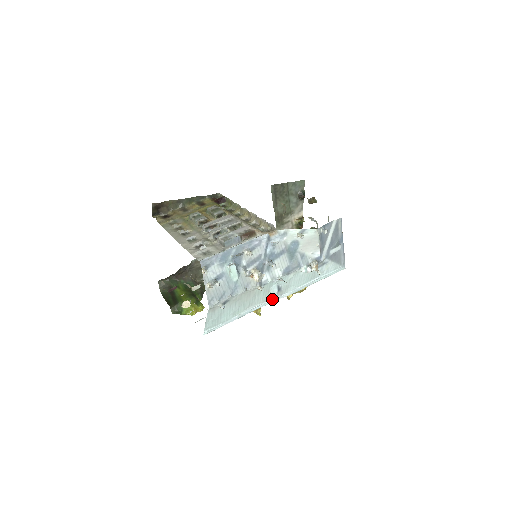
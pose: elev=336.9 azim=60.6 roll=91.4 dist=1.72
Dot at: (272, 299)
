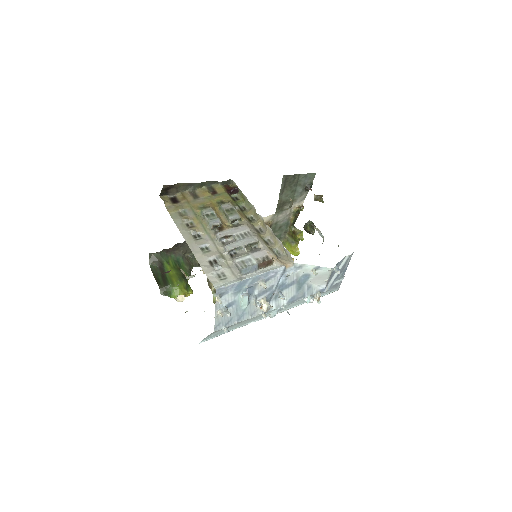
Dot at: (268, 316)
